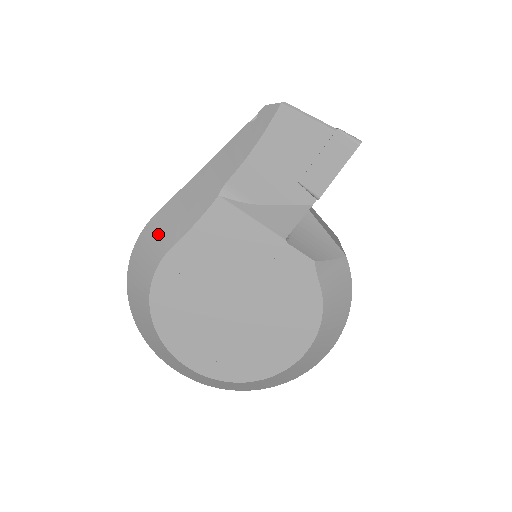
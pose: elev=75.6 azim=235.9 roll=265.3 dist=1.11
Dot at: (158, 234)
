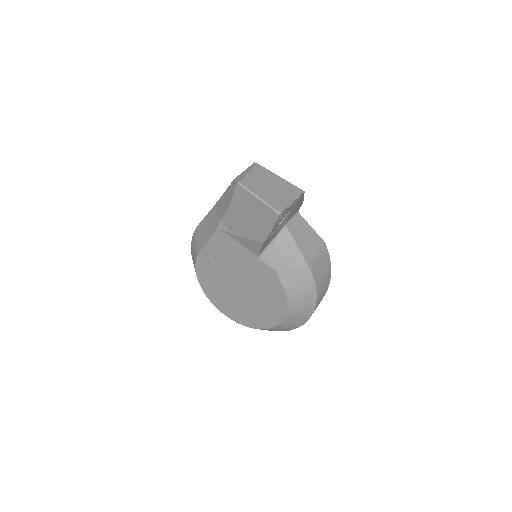
Dot at: (198, 239)
